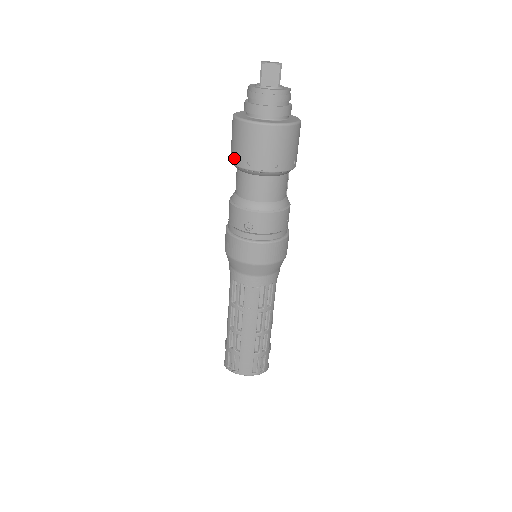
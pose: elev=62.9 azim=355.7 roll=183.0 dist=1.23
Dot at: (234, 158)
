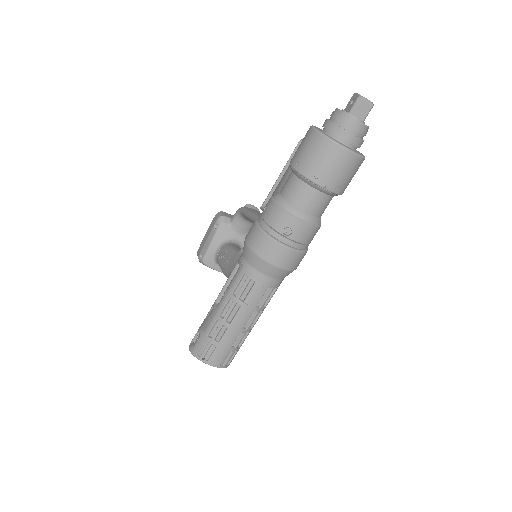
Dot at: (301, 166)
